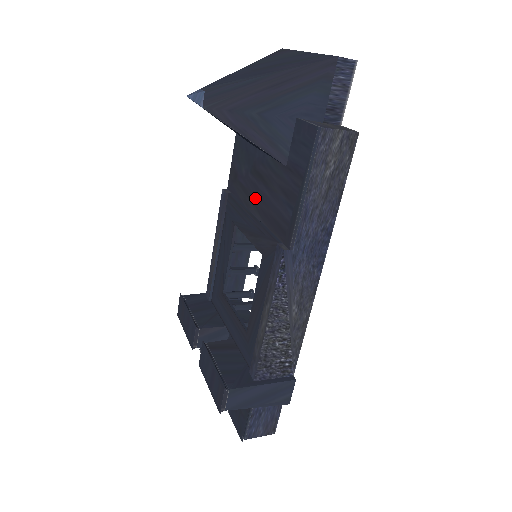
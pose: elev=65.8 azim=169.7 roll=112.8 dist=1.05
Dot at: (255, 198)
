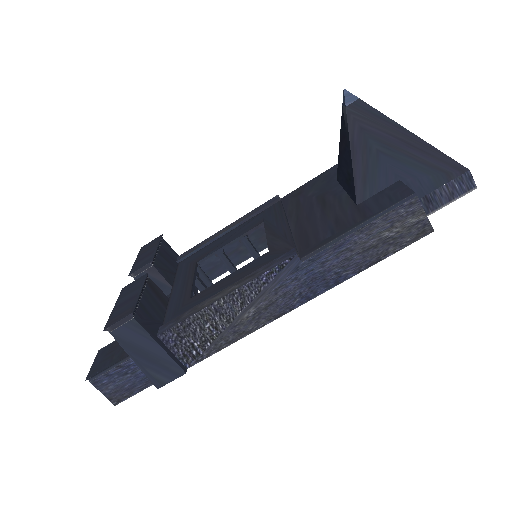
Dot at: (303, 214)
